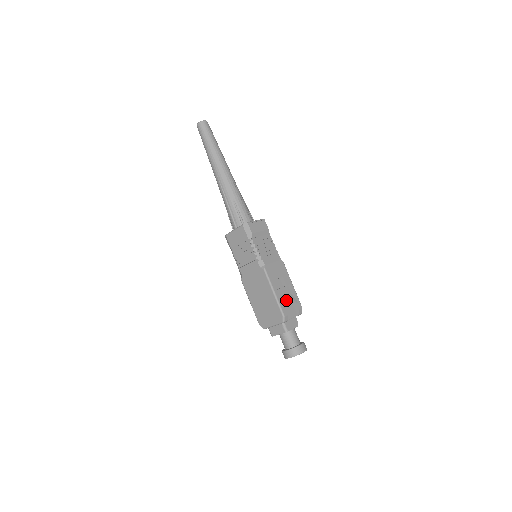
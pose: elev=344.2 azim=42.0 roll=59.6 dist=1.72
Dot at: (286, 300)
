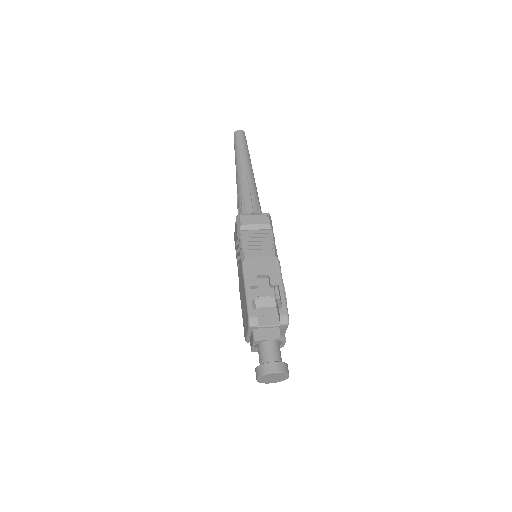
Dot at: (271, 305)
